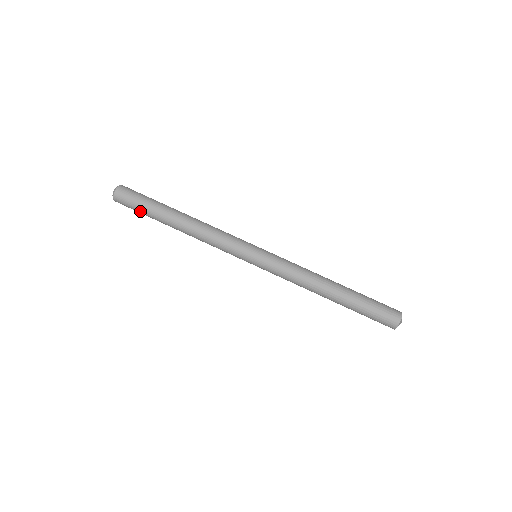
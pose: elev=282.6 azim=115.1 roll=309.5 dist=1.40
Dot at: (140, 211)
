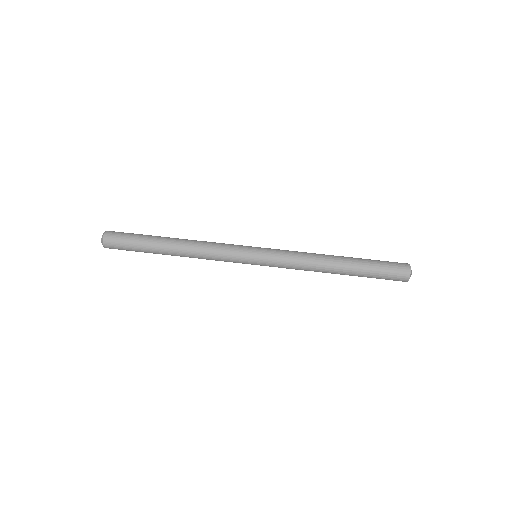
Dot at: (133, 249)
